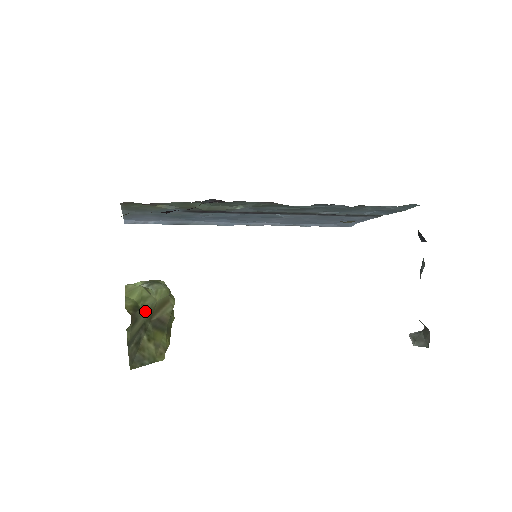
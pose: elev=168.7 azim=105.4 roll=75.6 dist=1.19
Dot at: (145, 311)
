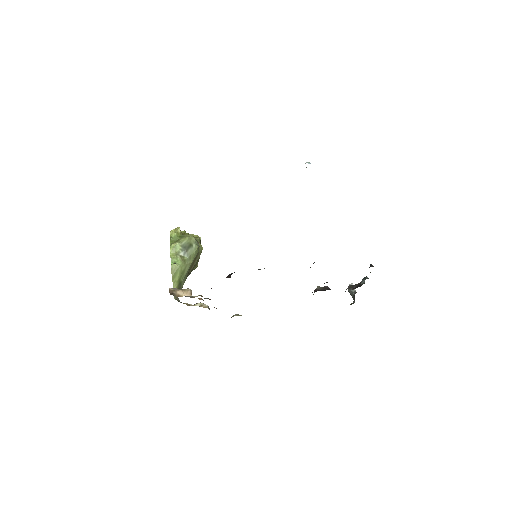
Dot at: (184, 279)
